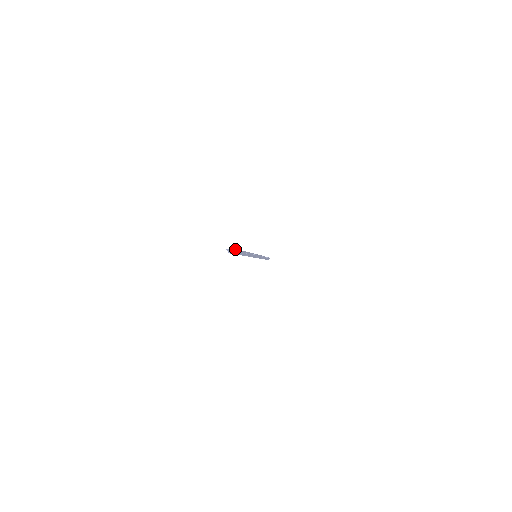
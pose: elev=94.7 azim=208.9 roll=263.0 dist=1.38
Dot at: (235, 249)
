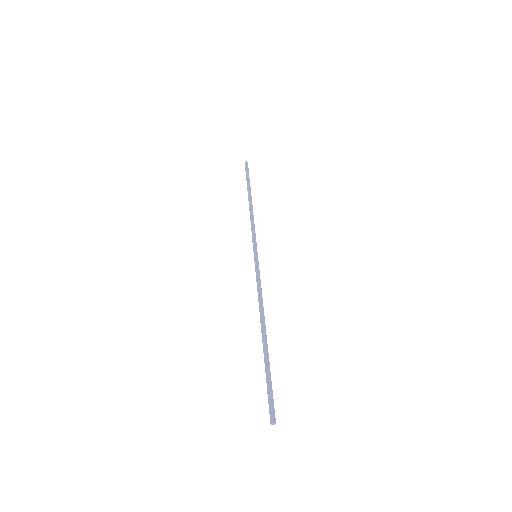
Dot at: (270, 393)
